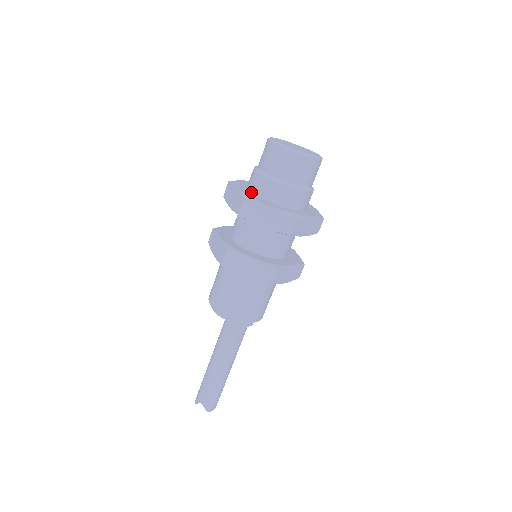
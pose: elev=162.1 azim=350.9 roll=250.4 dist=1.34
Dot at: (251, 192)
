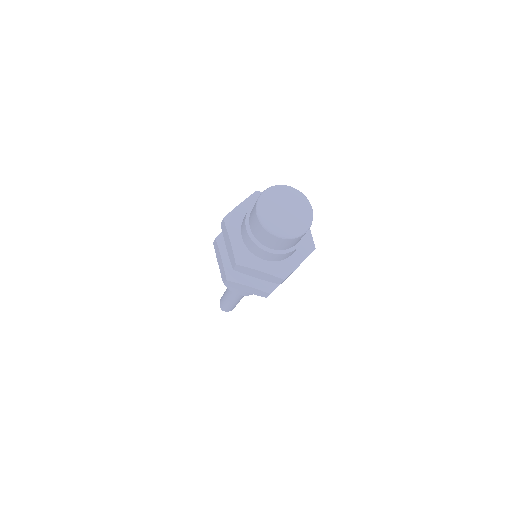
Dot at: occluded
